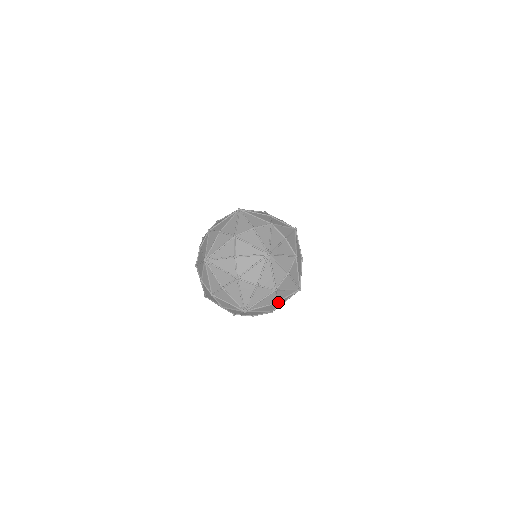
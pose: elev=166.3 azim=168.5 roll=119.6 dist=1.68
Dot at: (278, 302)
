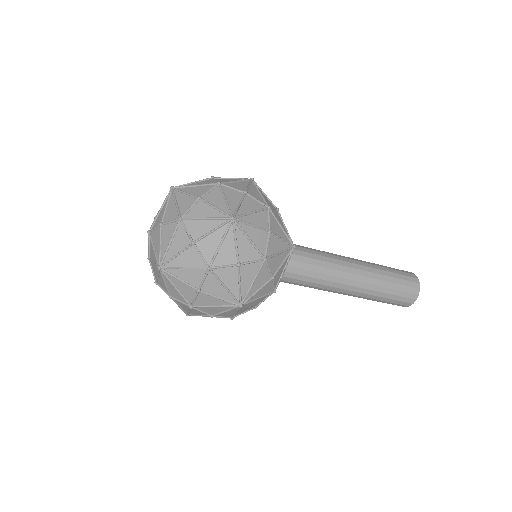
Dot at: (202, 243)
